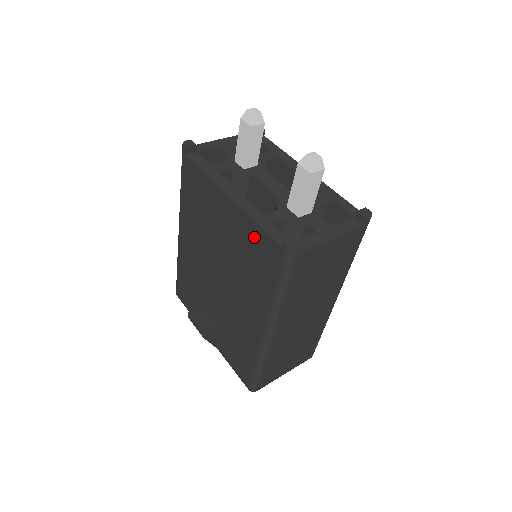
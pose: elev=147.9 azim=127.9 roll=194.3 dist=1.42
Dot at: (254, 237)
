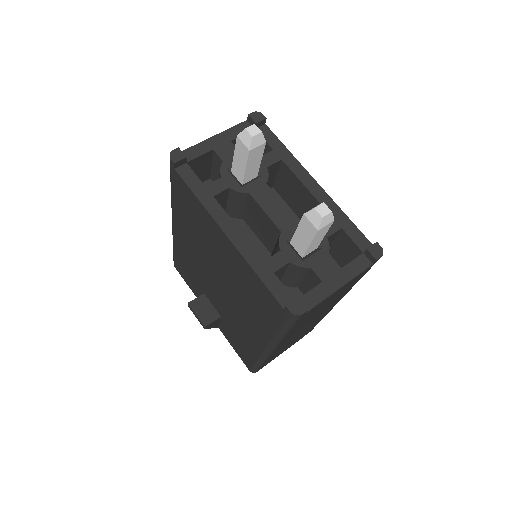
Dot at: (254, 282)
